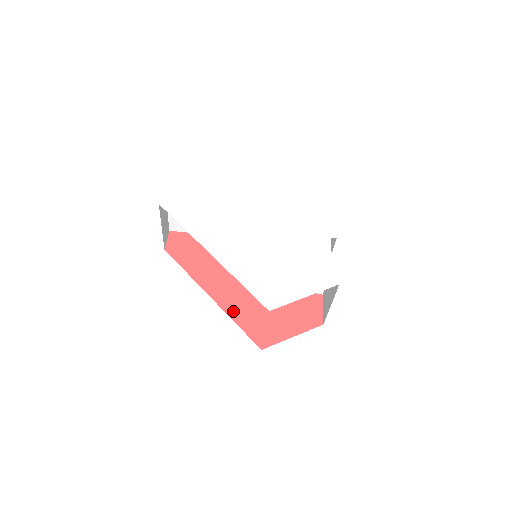
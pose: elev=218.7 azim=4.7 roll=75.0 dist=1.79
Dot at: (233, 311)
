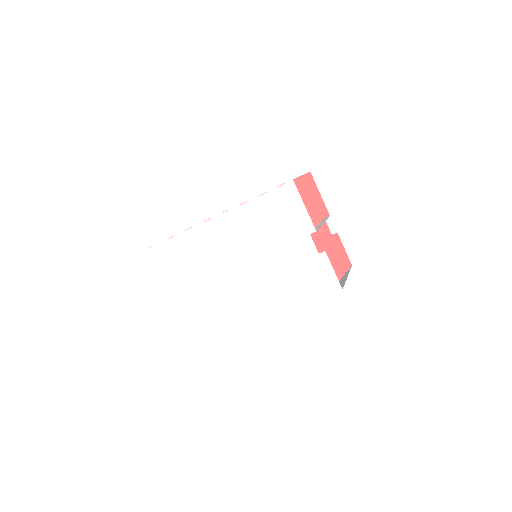
Dot at: occluded
